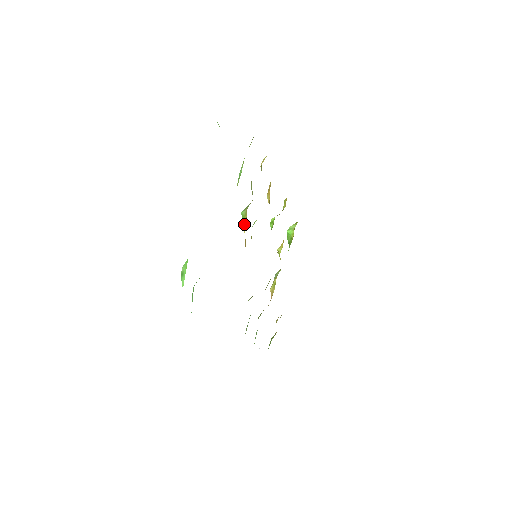
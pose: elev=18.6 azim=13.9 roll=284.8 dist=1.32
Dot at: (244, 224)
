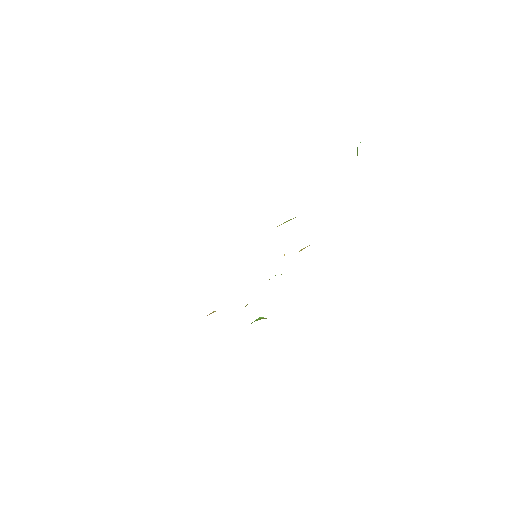
Dot at: occluded
